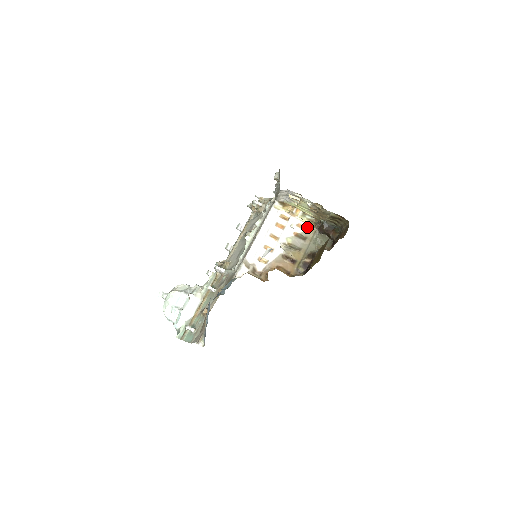
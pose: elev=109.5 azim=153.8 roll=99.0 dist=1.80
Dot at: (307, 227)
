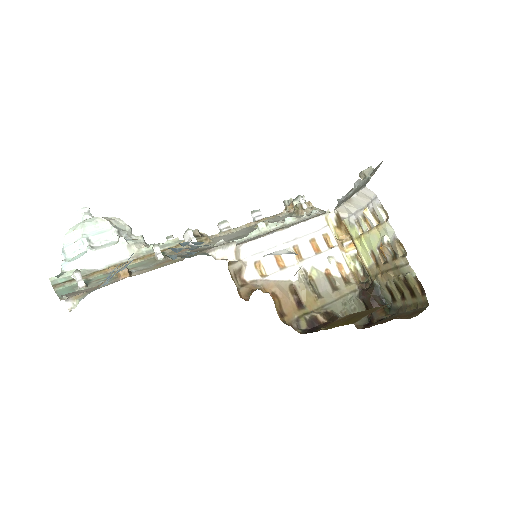
Dot at: (348, 277)
